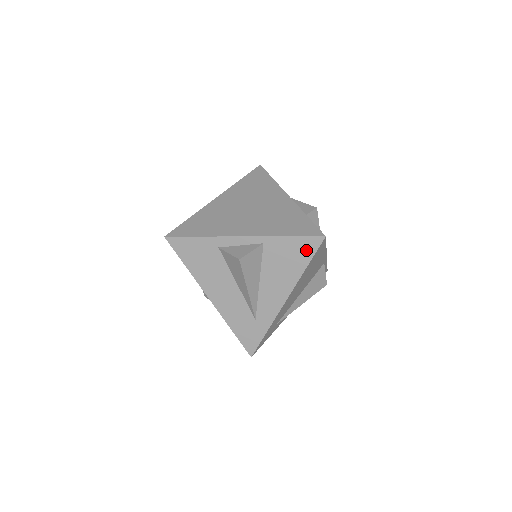
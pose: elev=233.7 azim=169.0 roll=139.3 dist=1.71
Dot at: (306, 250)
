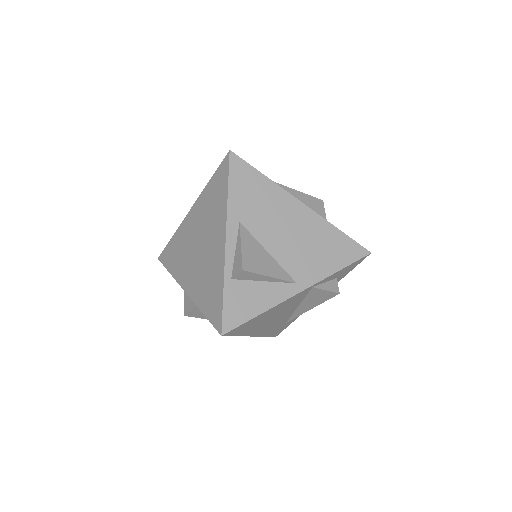
Dot at: occluded
